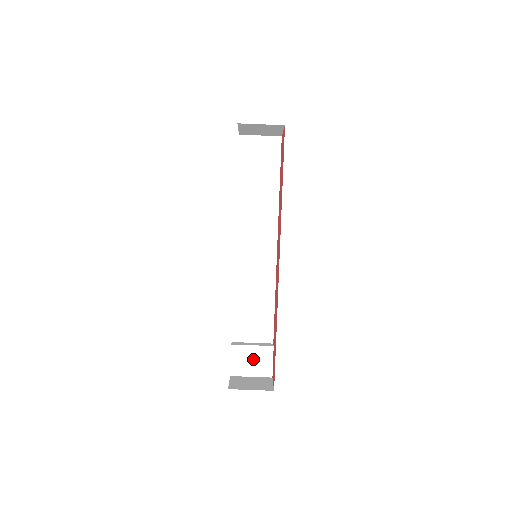
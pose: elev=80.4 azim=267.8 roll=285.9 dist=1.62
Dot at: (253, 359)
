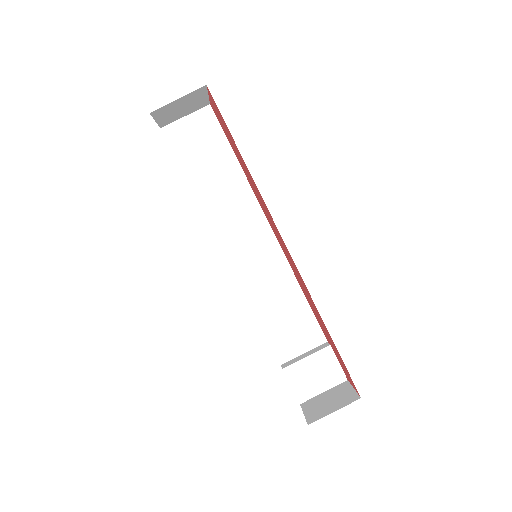
Dot at: (315, 372)
